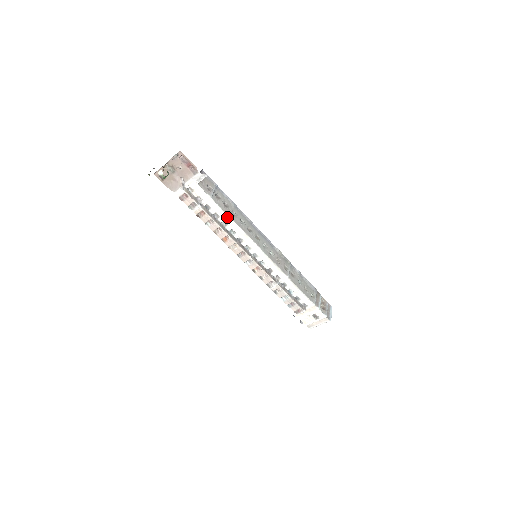
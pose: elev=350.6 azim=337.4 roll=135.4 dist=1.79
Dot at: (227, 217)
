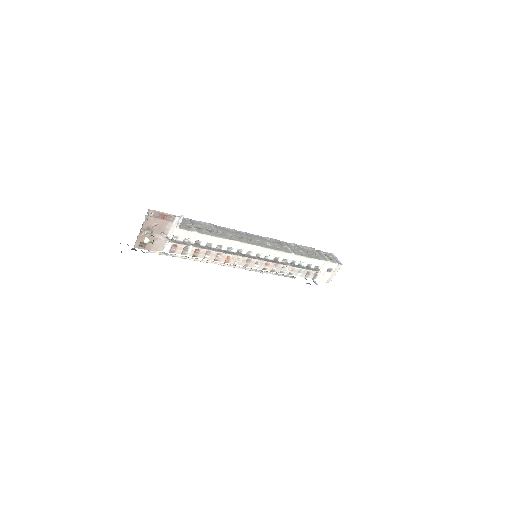
Dot at: (219, 239)
